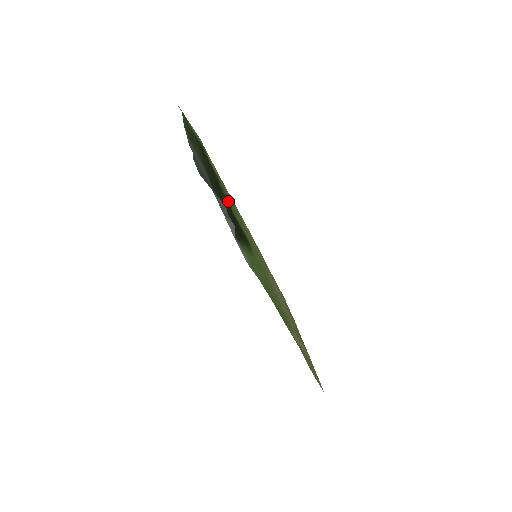
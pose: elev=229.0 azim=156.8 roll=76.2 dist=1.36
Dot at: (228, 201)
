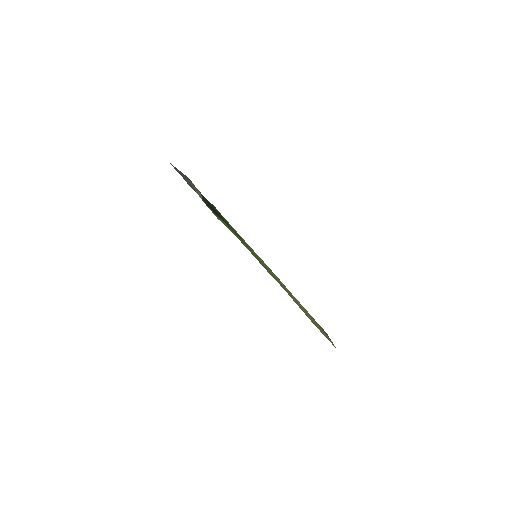
Dot at: (229, 225)
